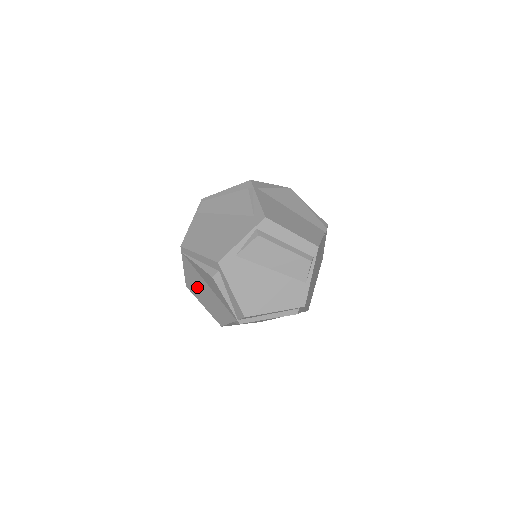
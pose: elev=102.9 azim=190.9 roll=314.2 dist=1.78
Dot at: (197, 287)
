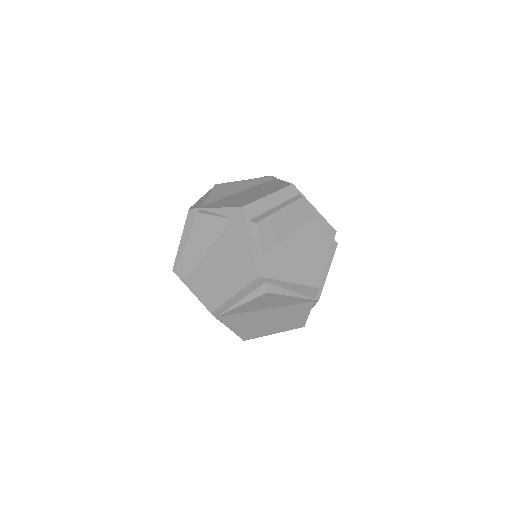
Dot at: (255, 326)
